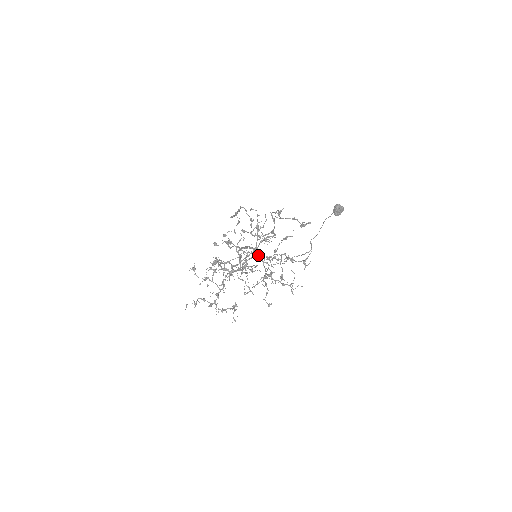
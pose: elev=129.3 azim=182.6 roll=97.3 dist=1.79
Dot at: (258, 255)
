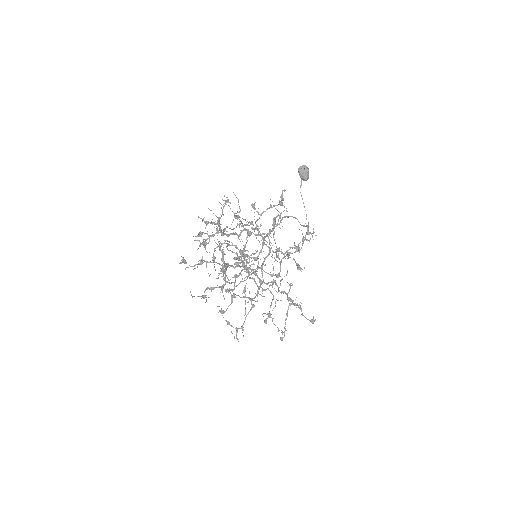
Dot at: (250, 231)
